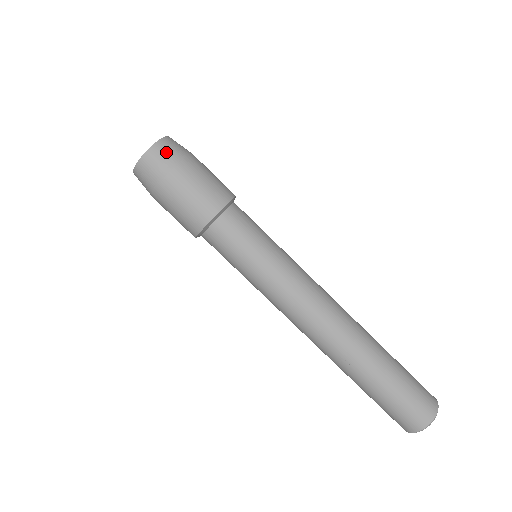
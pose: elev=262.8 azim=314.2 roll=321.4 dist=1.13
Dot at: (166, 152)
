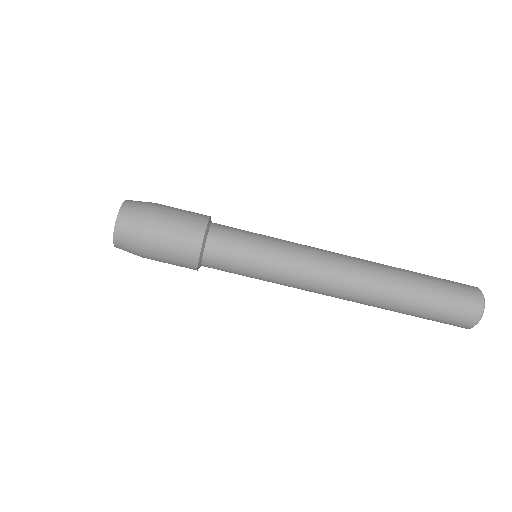
Dot at: (126, 243)
